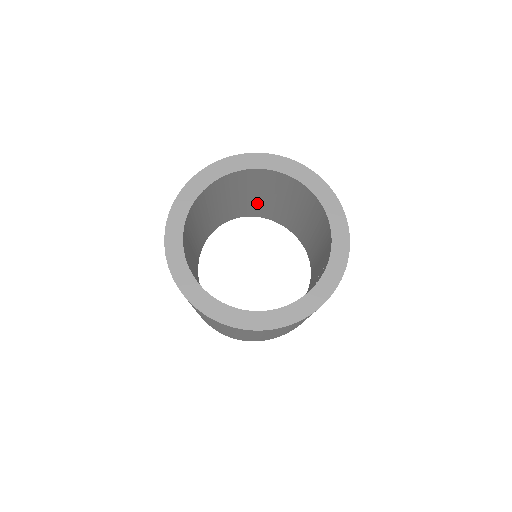
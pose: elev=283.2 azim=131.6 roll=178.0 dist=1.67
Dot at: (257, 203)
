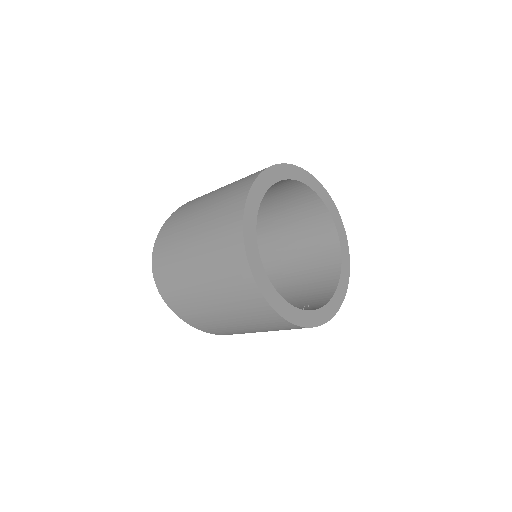
Dot at: (268, 224)
